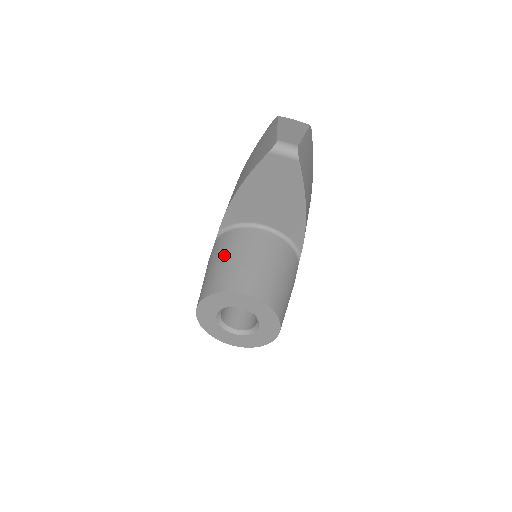
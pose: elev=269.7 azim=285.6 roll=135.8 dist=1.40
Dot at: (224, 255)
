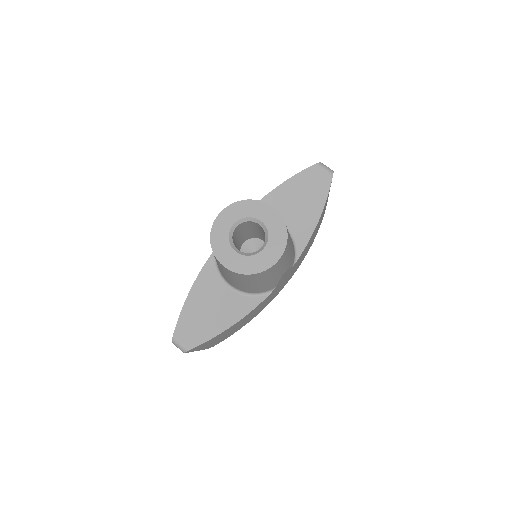
Dot at: occluded
